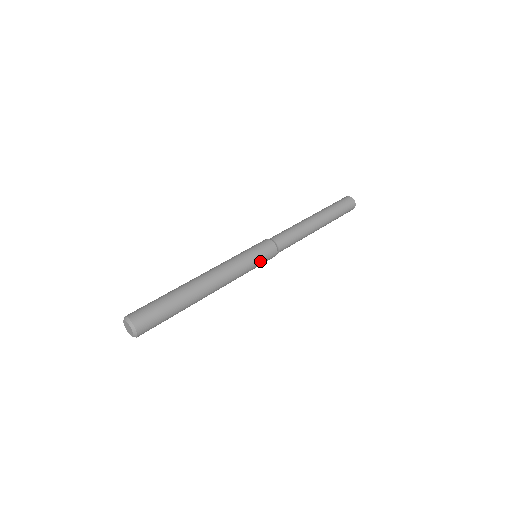
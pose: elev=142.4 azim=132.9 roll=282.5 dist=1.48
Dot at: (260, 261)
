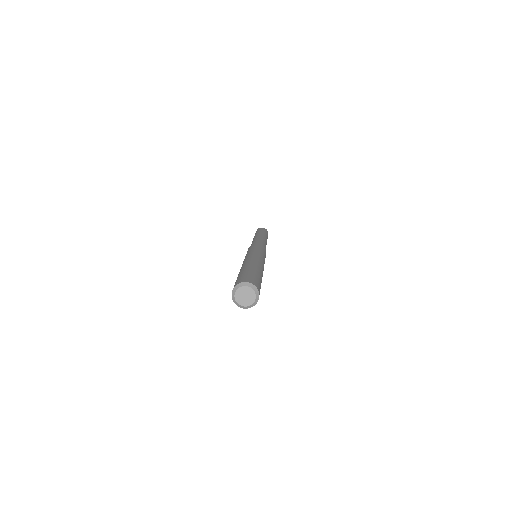
Dot at: (263, 251)
